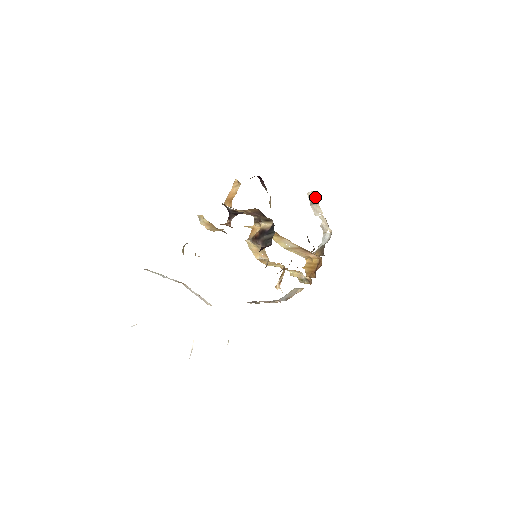
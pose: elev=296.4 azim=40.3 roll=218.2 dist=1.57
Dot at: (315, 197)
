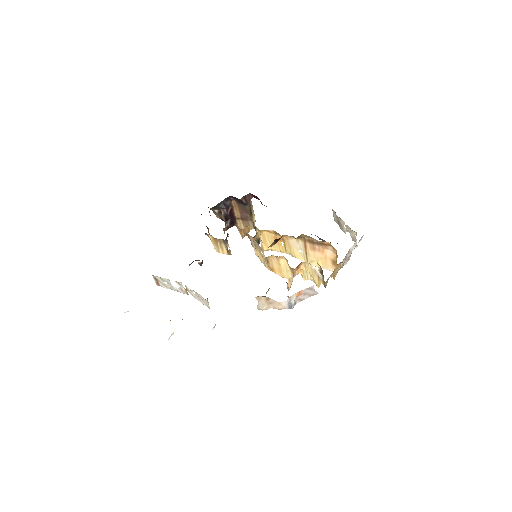
Dot at: (335, 214)
